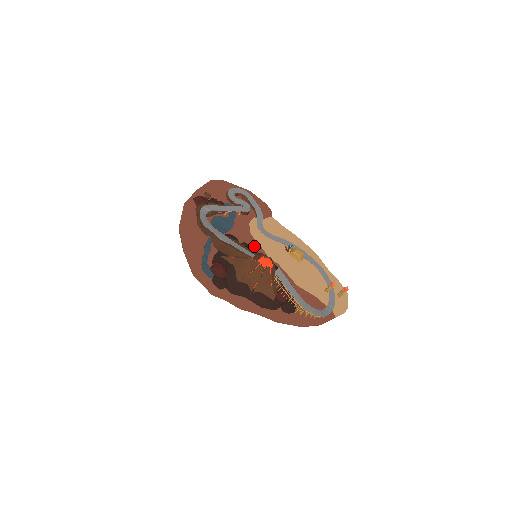
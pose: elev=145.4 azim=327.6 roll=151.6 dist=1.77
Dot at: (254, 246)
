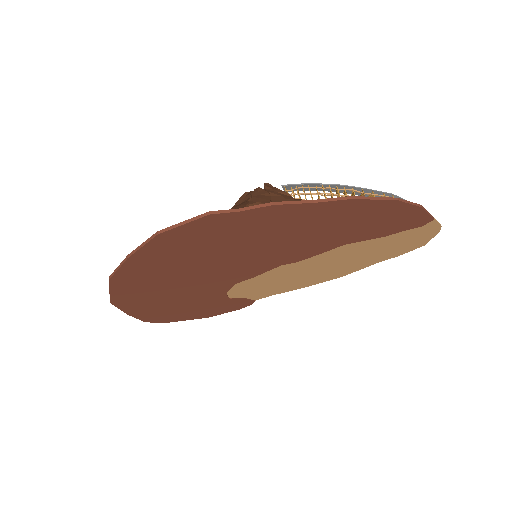
Dot at: (248, 272)
